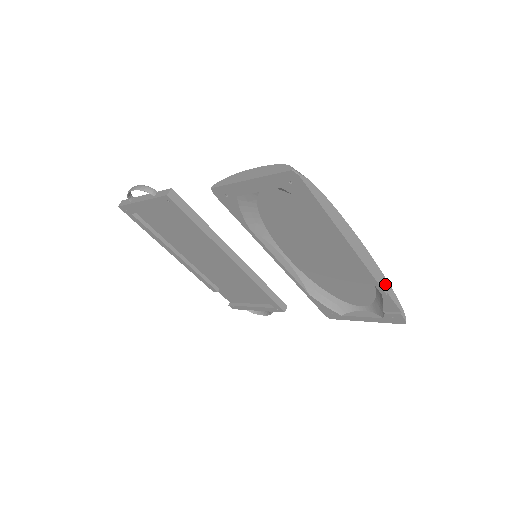
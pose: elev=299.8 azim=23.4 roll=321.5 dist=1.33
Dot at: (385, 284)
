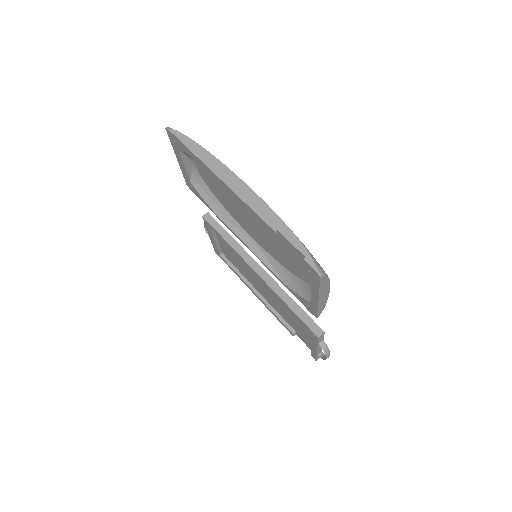
Dot at: (275, 221)
